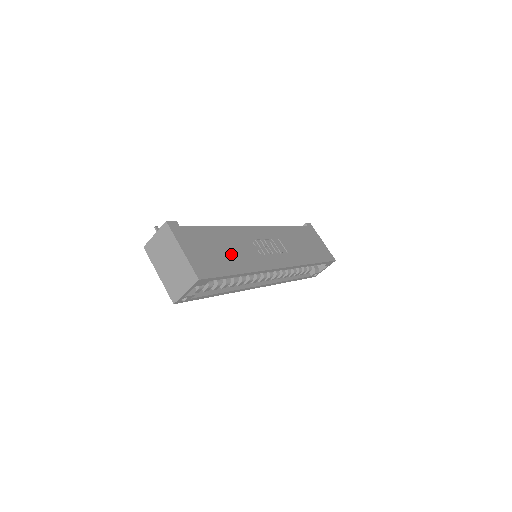
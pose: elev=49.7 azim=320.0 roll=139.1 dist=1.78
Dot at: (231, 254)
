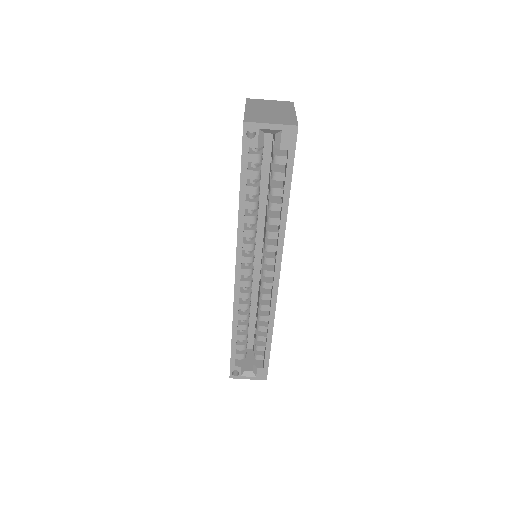
Dot at: occluded
